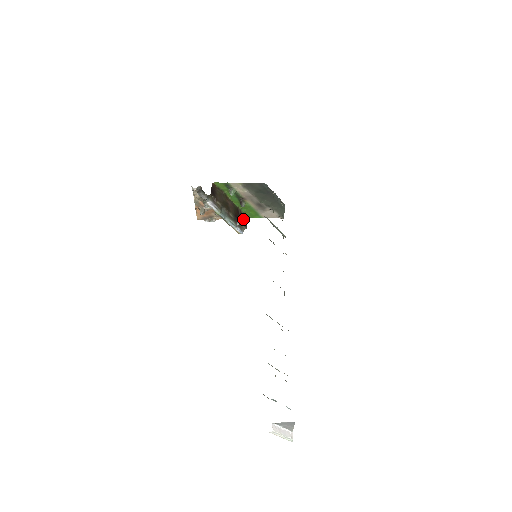
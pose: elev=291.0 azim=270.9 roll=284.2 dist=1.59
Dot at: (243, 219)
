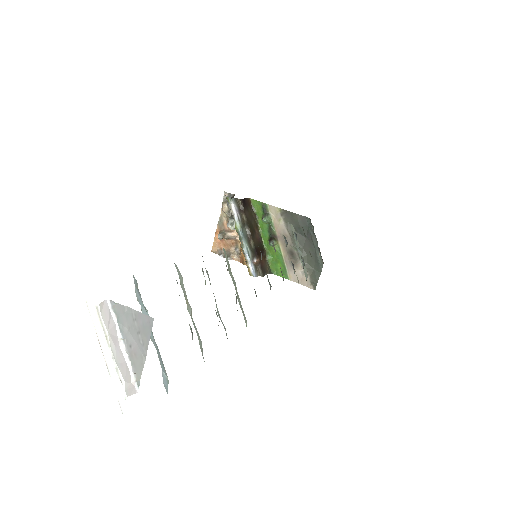
Dot at: (264, 266)
